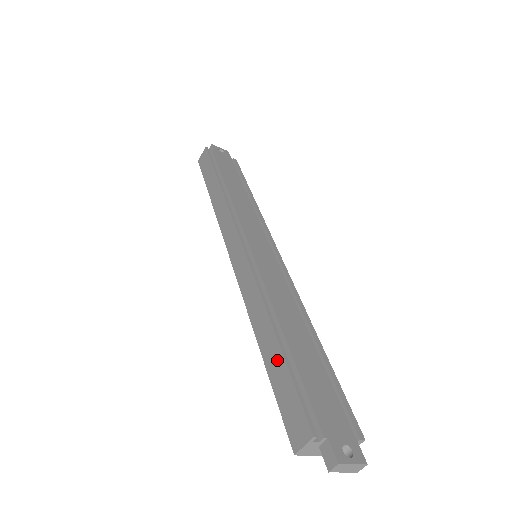
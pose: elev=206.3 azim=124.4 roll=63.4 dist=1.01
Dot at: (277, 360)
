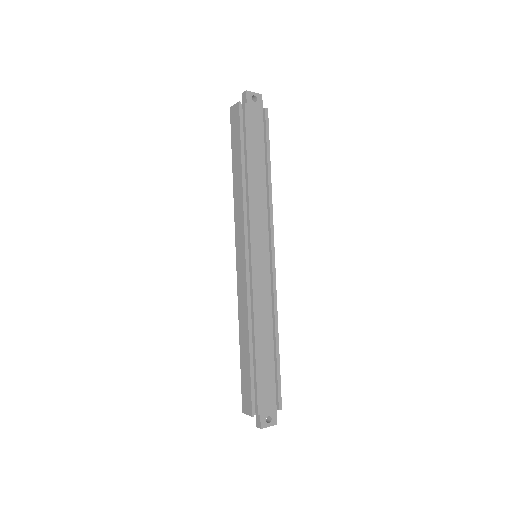
Dot at: (246, 362)
